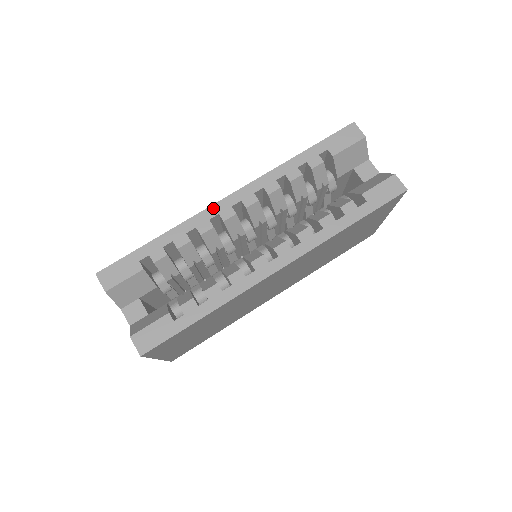
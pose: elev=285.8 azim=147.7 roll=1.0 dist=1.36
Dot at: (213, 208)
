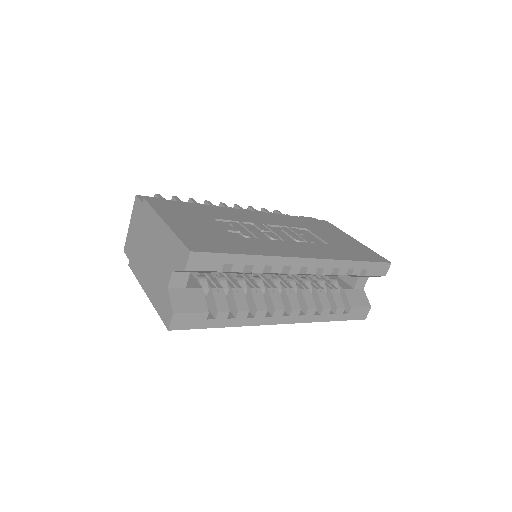
Dot at: (293, 260)
